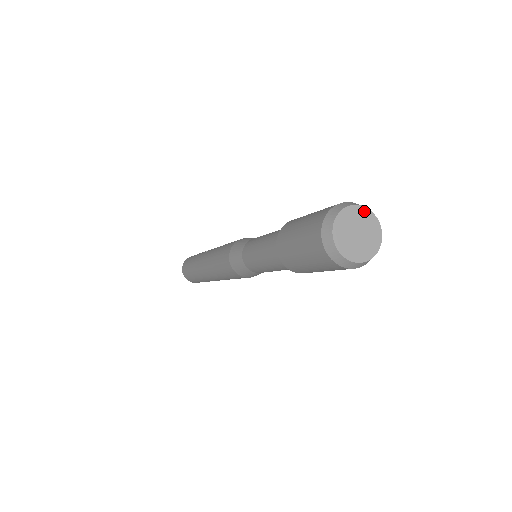
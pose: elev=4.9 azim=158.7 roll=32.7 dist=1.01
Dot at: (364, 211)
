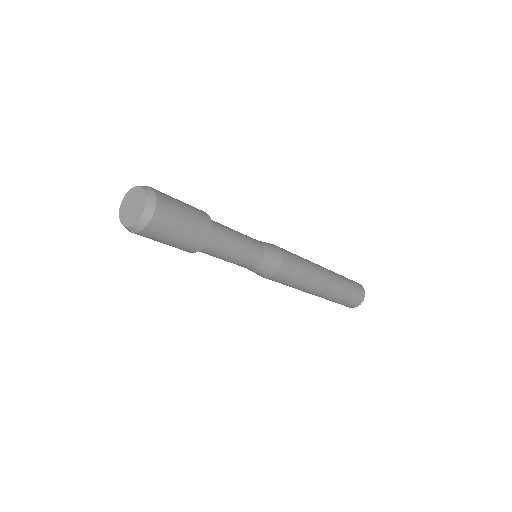
Dot at: (141, 191)
